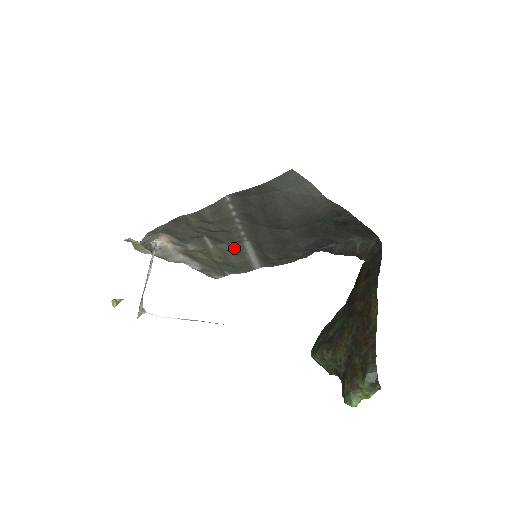
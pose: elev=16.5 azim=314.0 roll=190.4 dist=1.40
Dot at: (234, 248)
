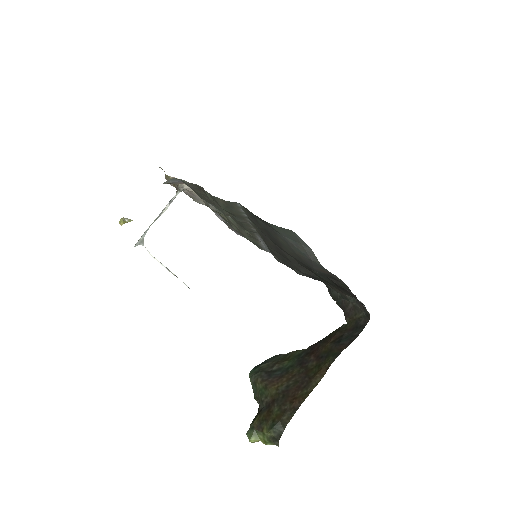
Dot at: occluded
